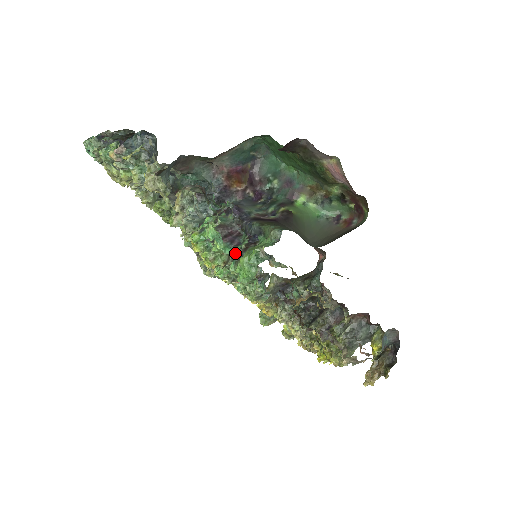
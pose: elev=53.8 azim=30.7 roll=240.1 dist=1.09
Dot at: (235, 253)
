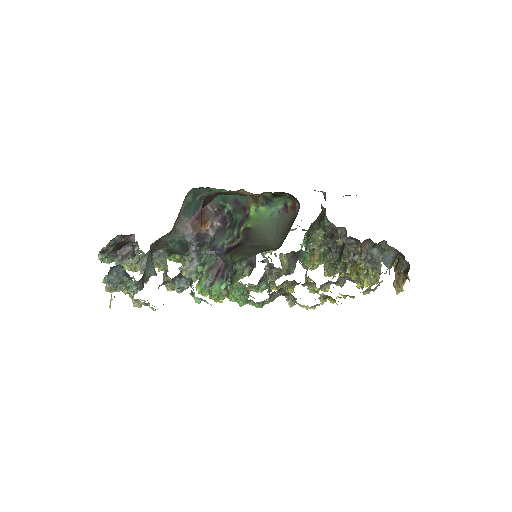
Dot at: occluded
